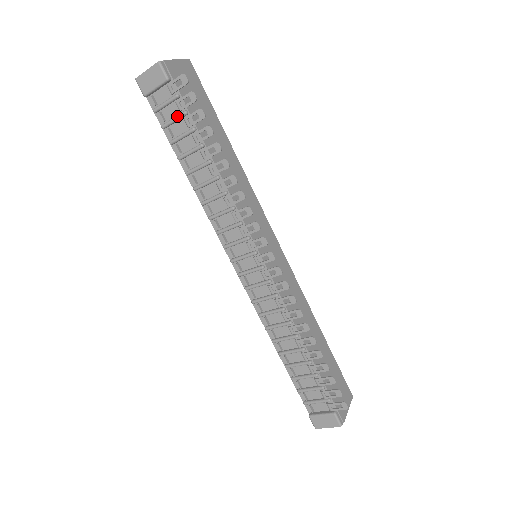
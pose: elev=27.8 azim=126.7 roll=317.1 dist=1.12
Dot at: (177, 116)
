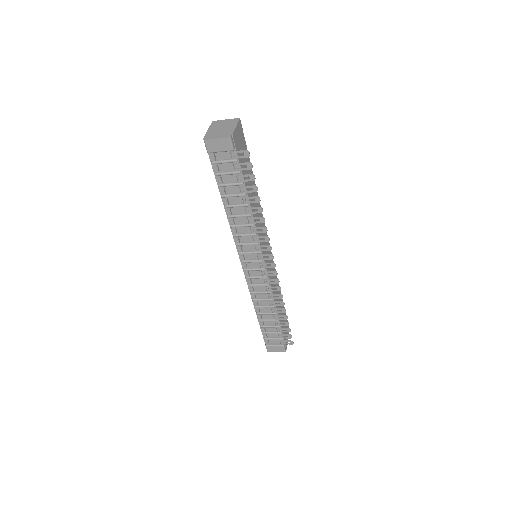
Dot at: (232, 173)
